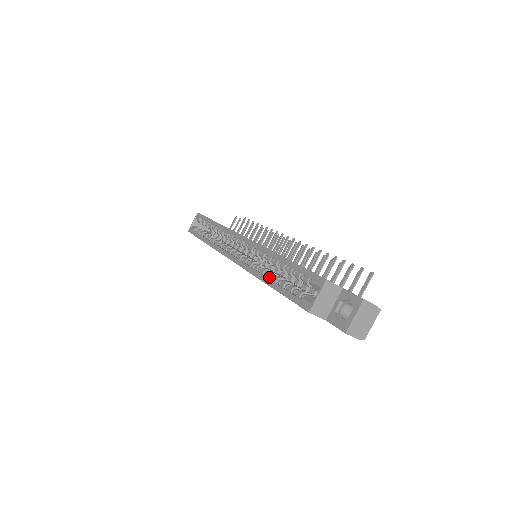
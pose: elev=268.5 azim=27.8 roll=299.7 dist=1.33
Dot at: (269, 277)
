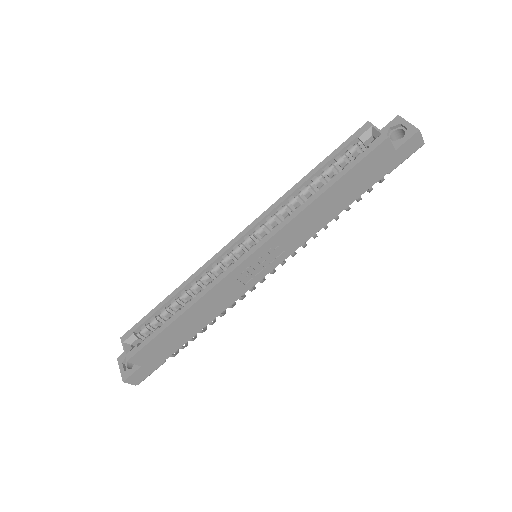
Dot at: (313, 196)
